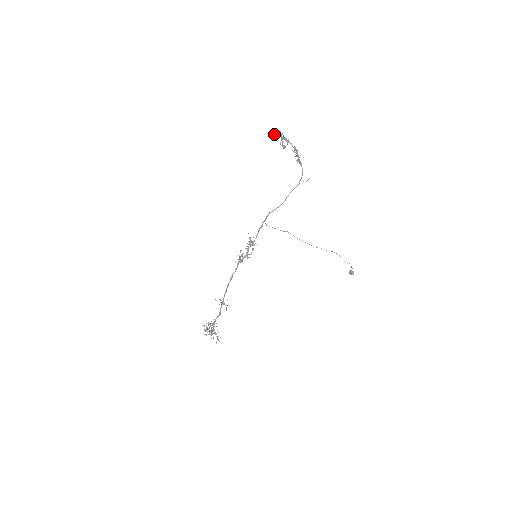
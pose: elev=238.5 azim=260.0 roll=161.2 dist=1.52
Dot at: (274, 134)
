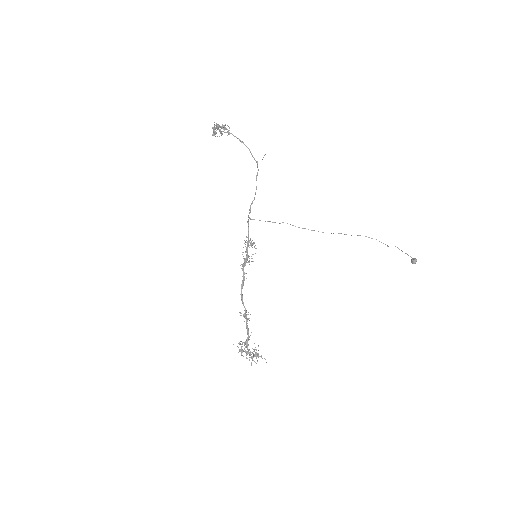
Dot at: (223, 129)
